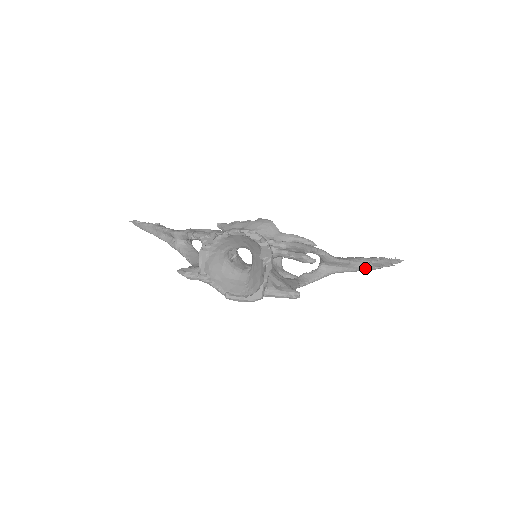
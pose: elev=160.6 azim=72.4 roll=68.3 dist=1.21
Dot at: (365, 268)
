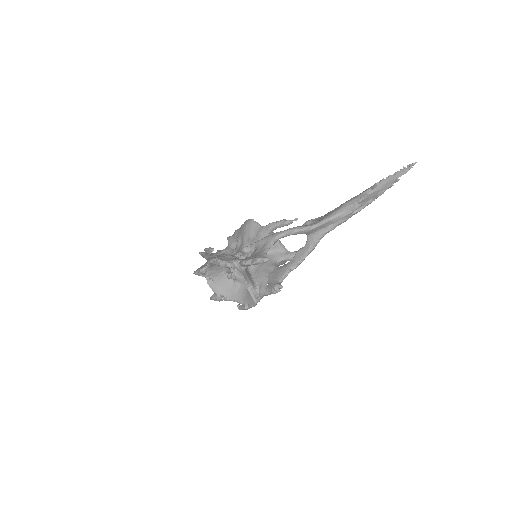
Dot at: (357, 209)
